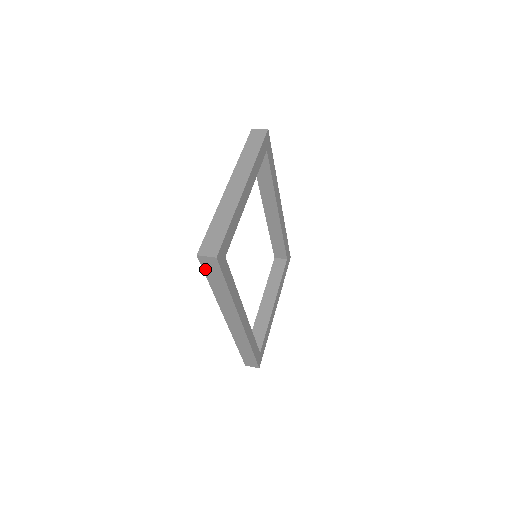
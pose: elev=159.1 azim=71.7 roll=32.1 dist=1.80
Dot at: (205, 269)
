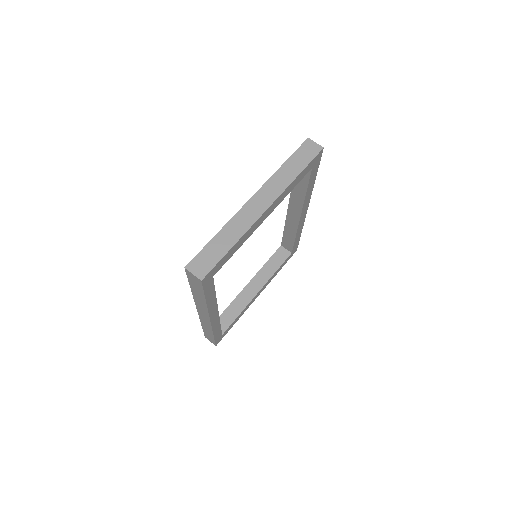
Dot at: (189, 278)
